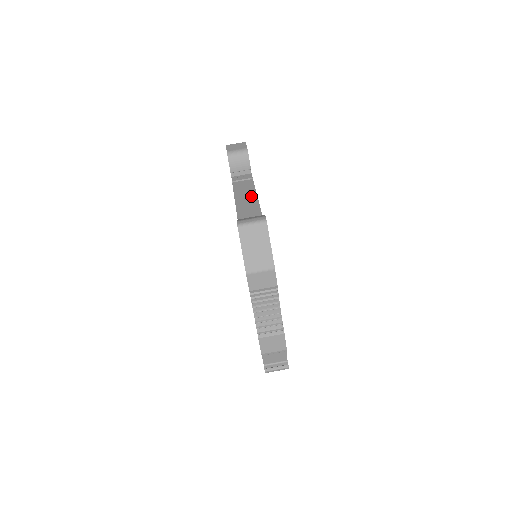
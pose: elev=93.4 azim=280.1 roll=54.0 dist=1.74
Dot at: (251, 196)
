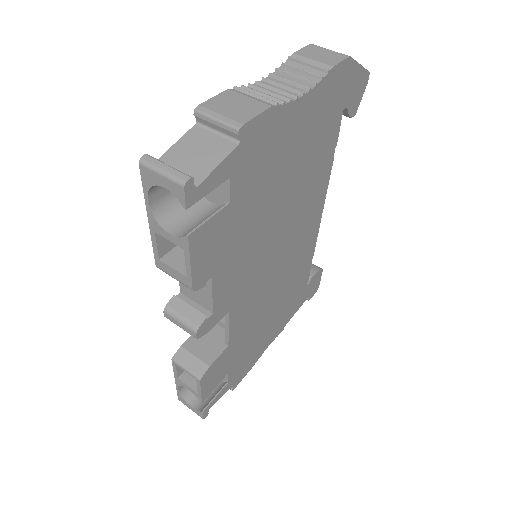
Dot at: occluded
